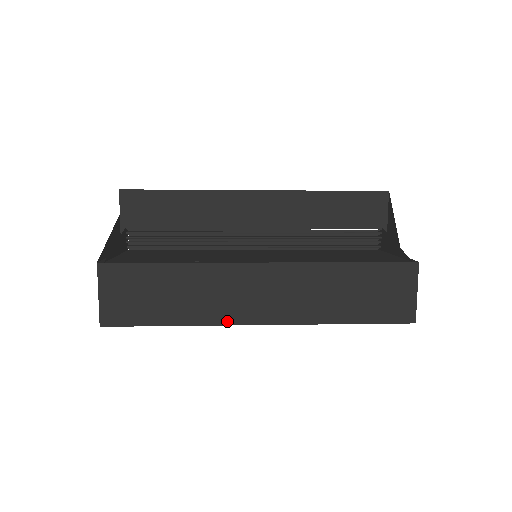
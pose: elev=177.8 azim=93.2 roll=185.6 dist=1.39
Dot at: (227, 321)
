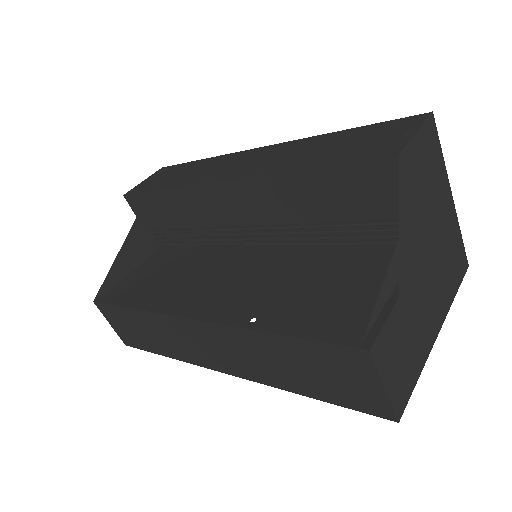
Dot at: (196, 362)
